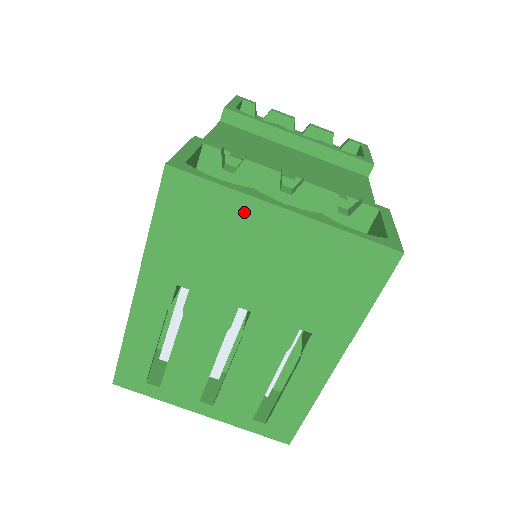
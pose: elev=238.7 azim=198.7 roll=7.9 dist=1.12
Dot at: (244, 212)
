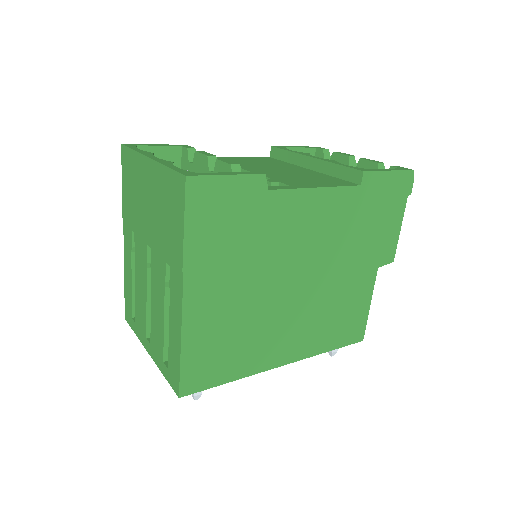
Dot at: (139, 166)
